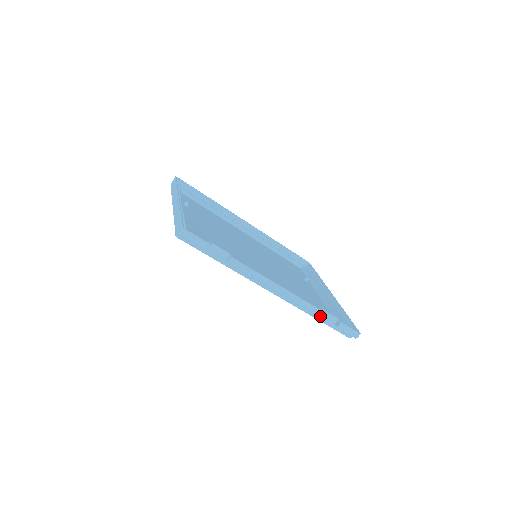
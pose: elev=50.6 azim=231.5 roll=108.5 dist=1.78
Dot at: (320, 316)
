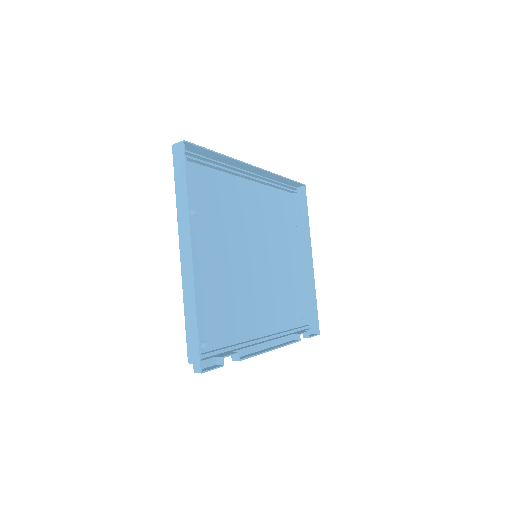
Dot at: occluded
